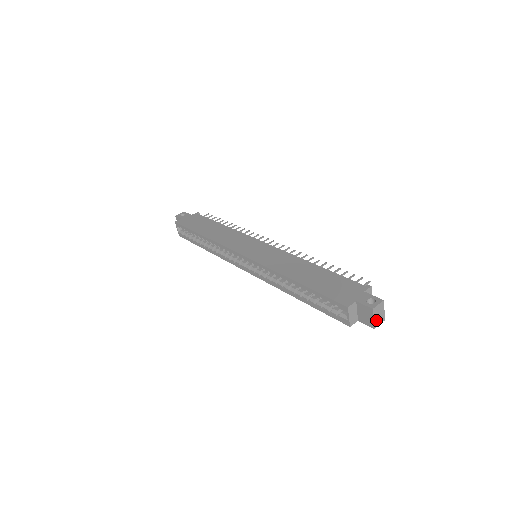
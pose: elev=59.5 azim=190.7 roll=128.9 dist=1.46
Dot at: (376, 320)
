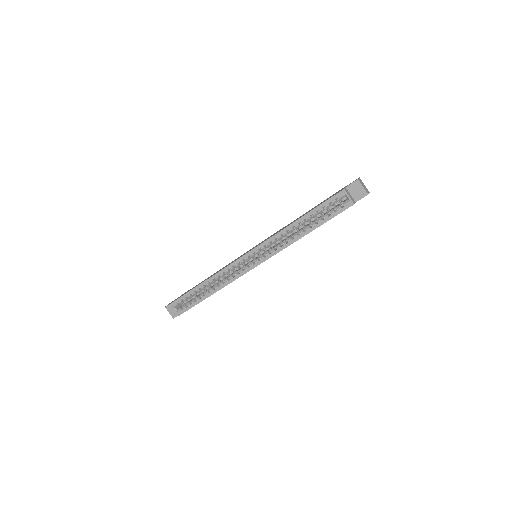
Dot at: (365, 189)
